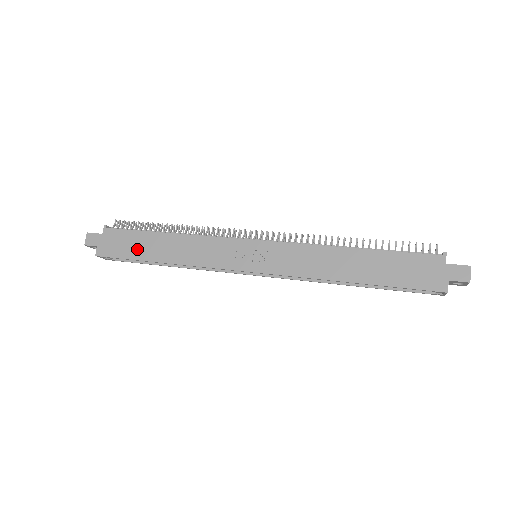
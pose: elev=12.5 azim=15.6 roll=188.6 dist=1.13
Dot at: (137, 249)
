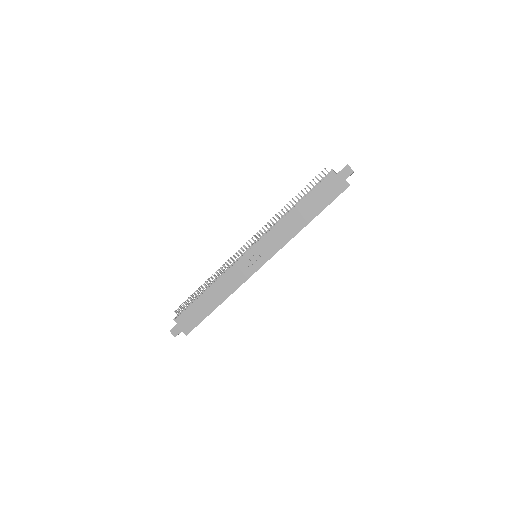
Dot at: (201, 312)
